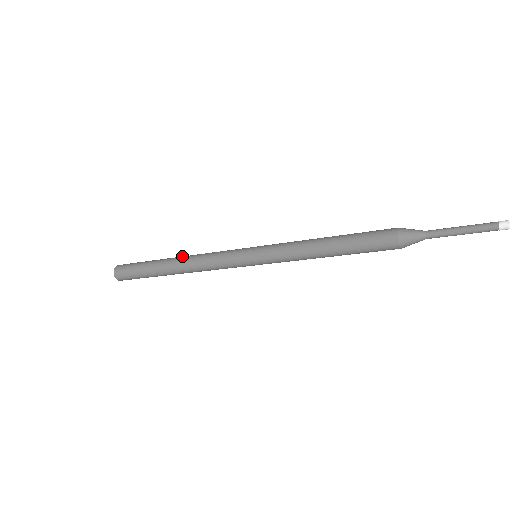
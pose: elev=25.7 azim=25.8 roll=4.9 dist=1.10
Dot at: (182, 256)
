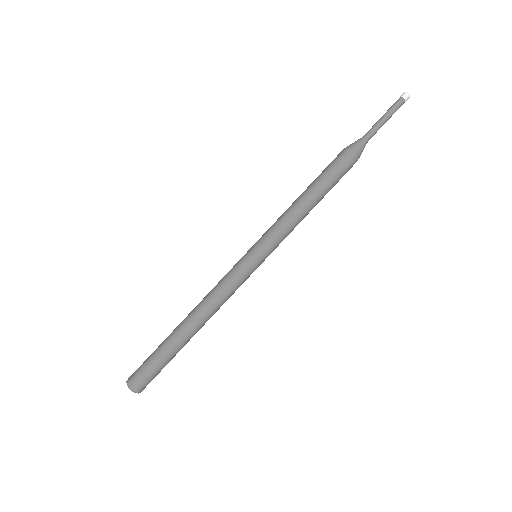
Dot at: (190, 313)
